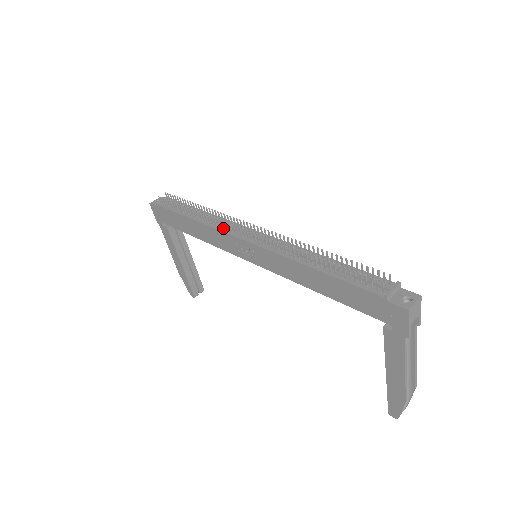
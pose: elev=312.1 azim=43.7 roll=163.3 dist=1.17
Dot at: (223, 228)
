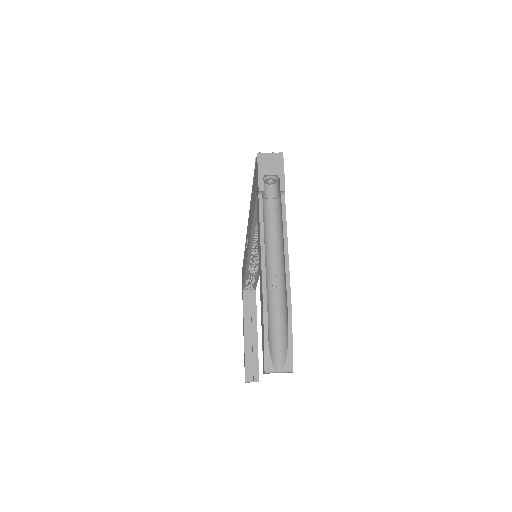
Dot at: occluded
